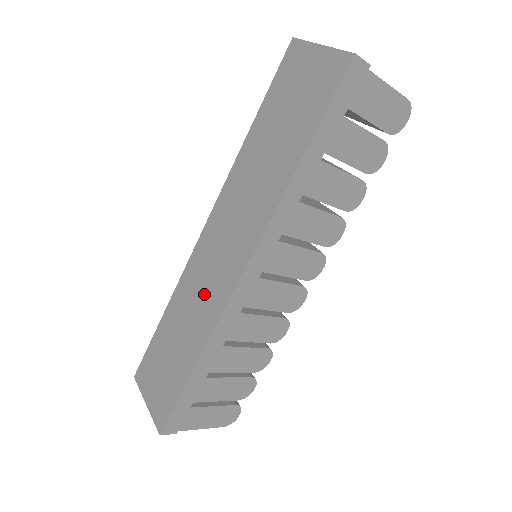
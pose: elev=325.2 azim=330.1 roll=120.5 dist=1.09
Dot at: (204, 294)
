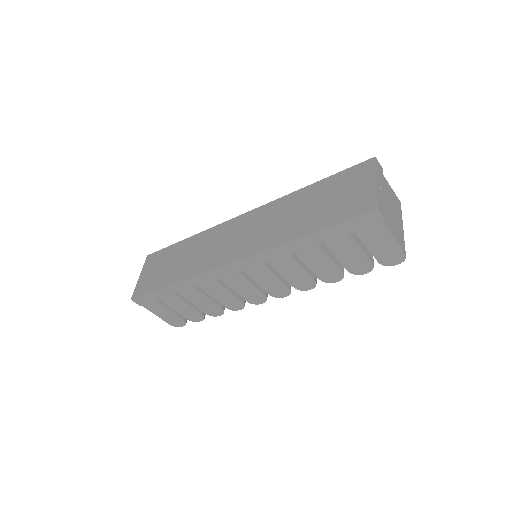
Dot at: (209, 252)
